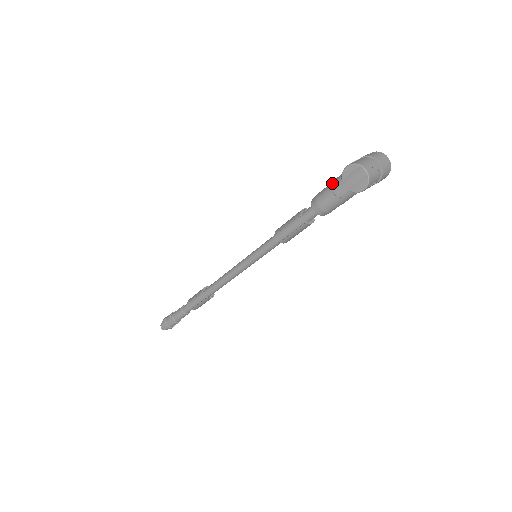
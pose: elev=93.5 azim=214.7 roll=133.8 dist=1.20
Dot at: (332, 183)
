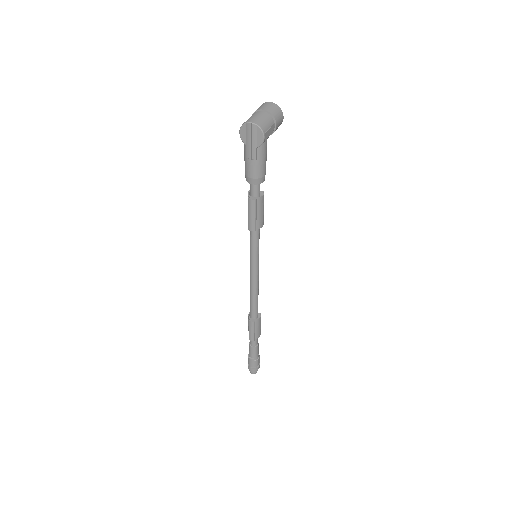
Dot at: (244, 153)
